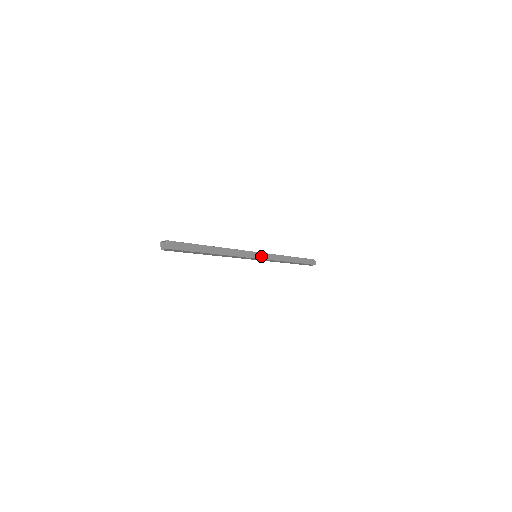
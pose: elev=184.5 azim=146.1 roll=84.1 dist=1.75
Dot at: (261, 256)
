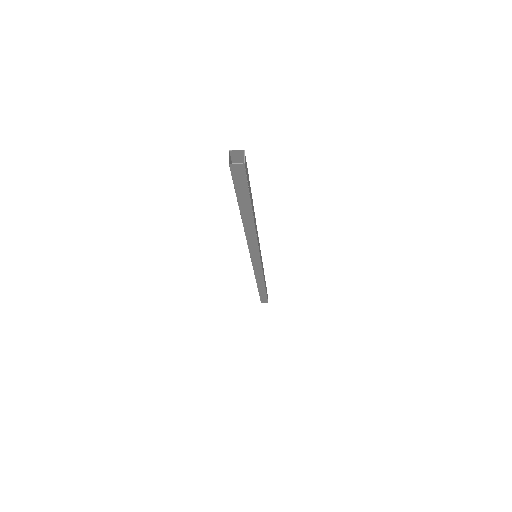
Dot at: (261, 258)
